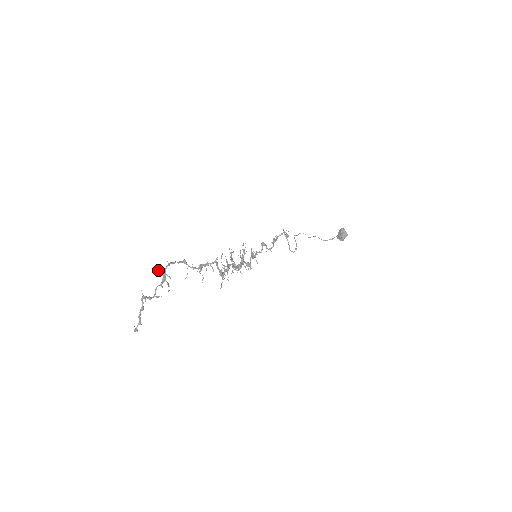
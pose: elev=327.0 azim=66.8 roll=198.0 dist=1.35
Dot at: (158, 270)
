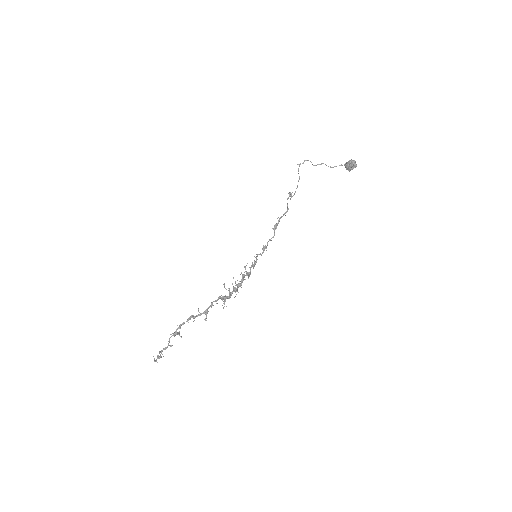
Dot at: occluded
